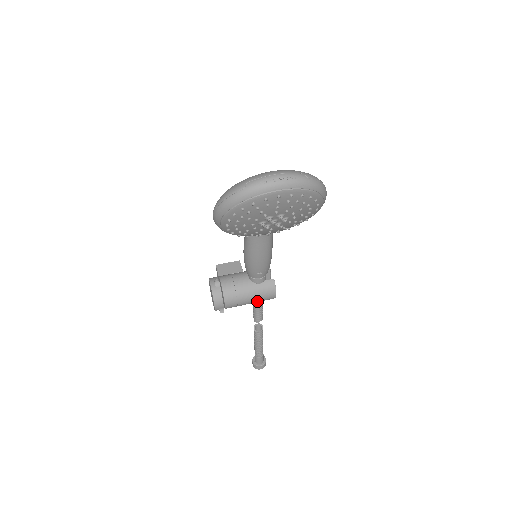
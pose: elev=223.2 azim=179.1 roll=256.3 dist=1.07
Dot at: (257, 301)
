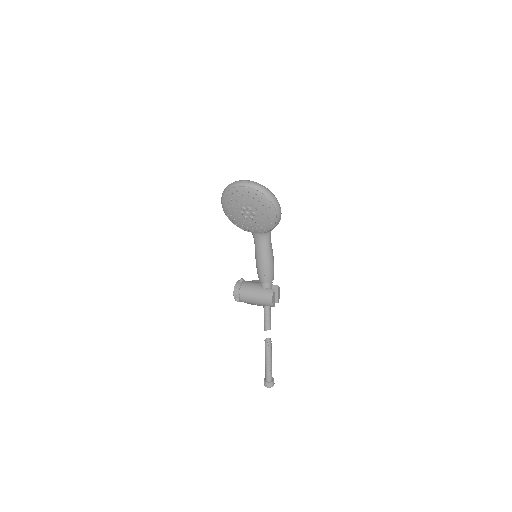
Dot at: (260, 302)
